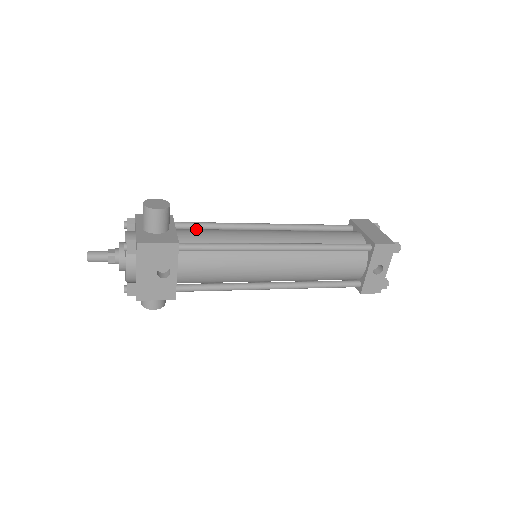
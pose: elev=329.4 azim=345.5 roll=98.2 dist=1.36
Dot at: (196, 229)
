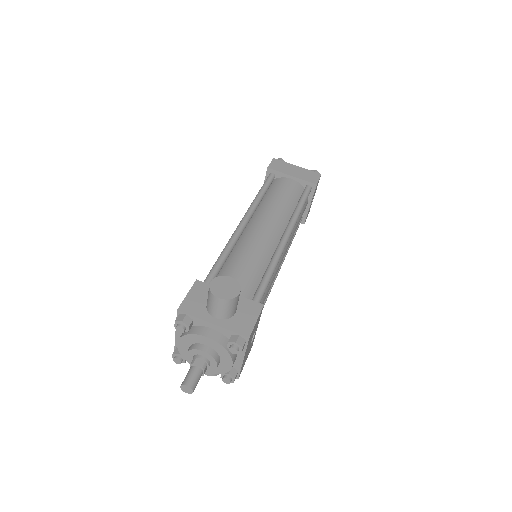
Dot at: occluded
